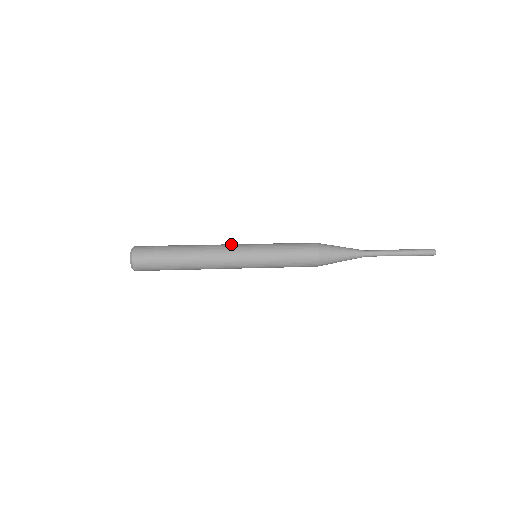
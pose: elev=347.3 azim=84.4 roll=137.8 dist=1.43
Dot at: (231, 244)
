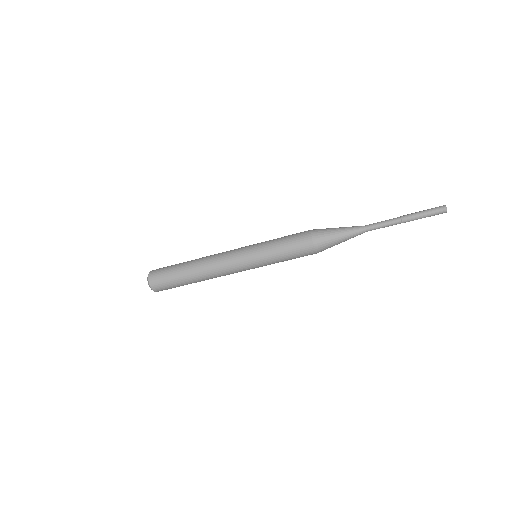
Dot at: occluded
